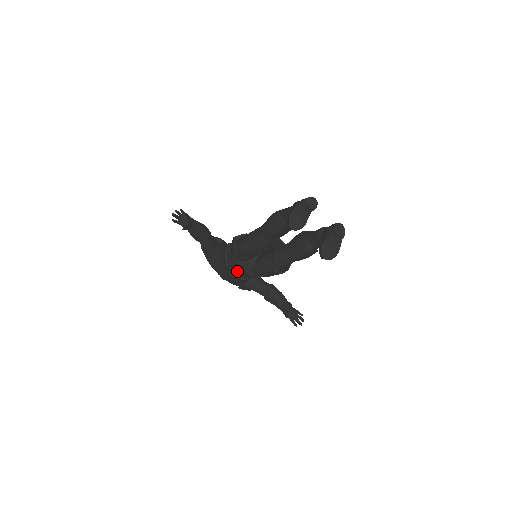
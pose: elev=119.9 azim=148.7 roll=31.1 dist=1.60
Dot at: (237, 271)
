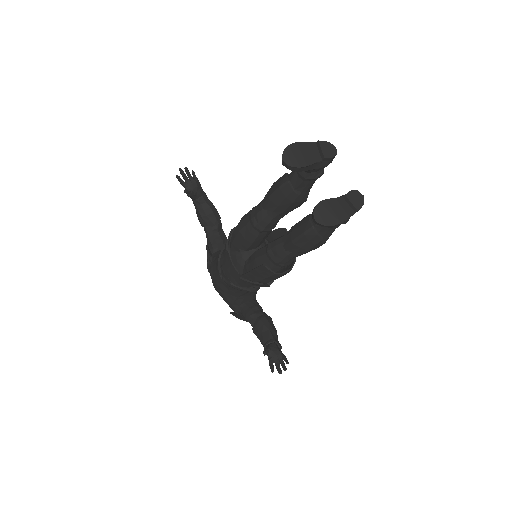
Dot at: (227, 268)
